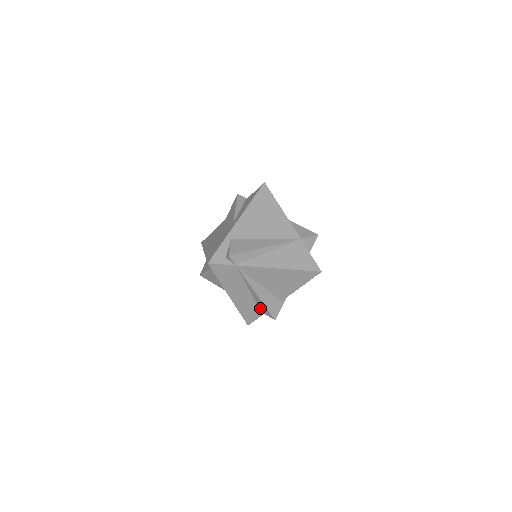
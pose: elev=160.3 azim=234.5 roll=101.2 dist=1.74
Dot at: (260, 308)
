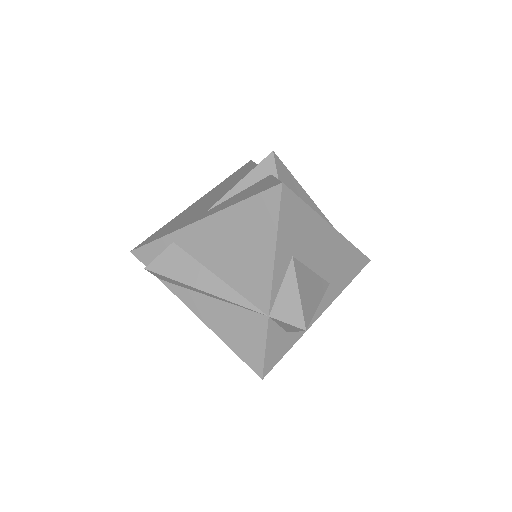
Dot at: occluded
